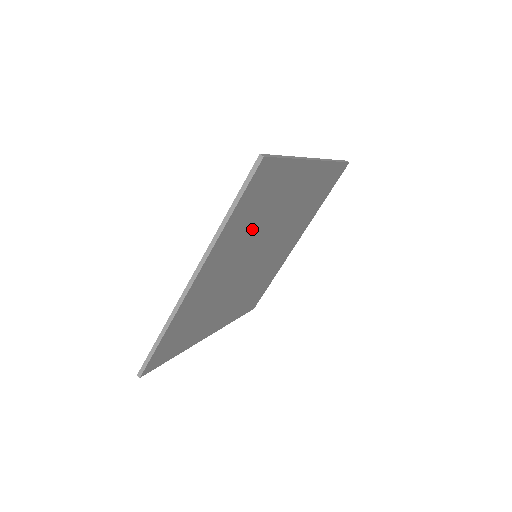
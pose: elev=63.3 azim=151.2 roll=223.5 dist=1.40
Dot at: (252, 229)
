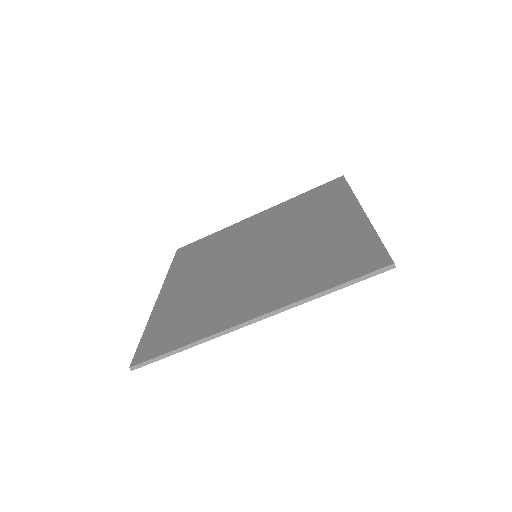
Dot at: occluded
